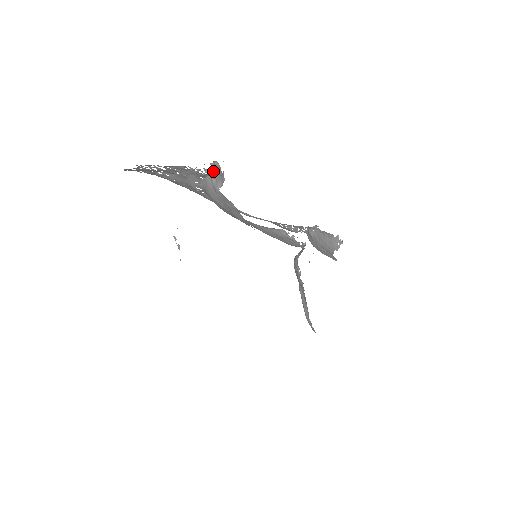
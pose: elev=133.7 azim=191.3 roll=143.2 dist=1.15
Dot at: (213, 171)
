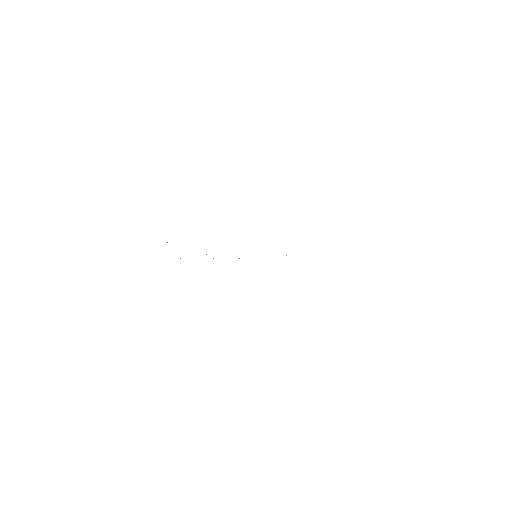
Dot at: occluded
